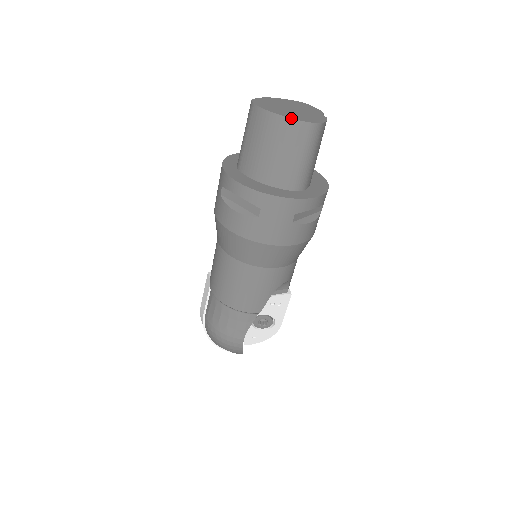
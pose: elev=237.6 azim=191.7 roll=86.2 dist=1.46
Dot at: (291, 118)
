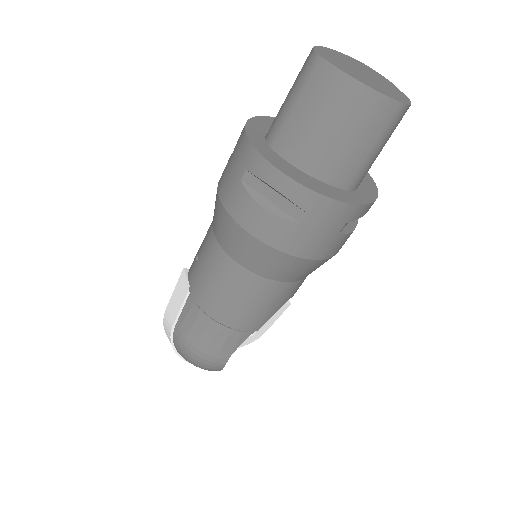
Dot at: (379, 92)
